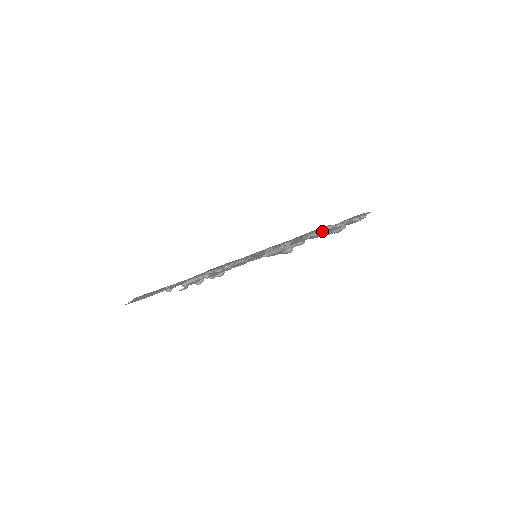
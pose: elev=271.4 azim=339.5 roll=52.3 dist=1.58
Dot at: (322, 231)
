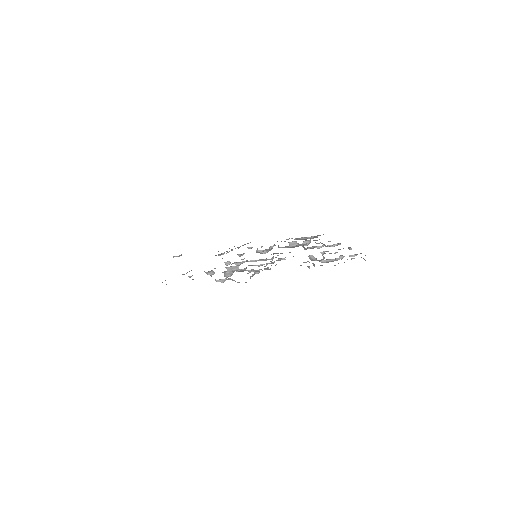
Dot at: (330, 246)
